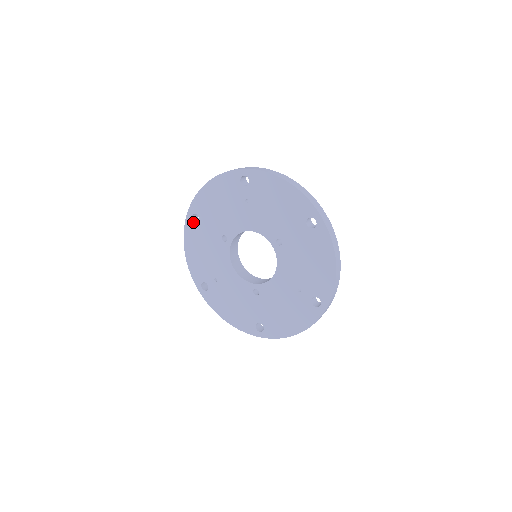
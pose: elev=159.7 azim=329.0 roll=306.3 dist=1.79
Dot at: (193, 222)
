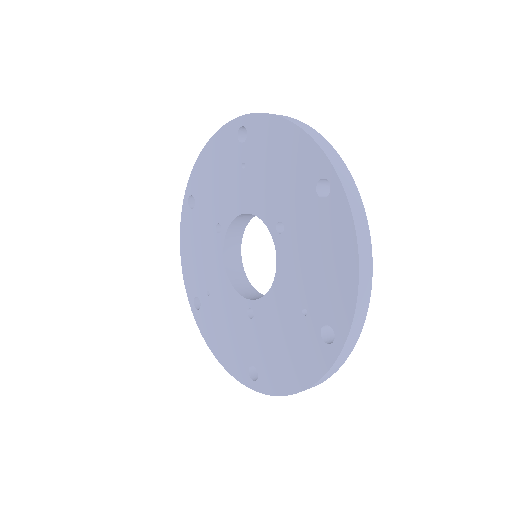
Dot at: (189, 208)
